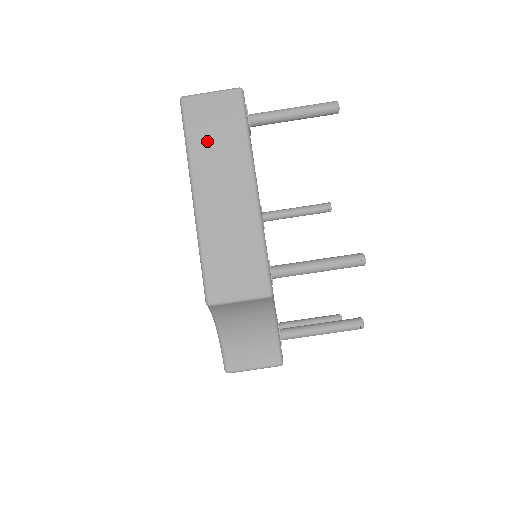
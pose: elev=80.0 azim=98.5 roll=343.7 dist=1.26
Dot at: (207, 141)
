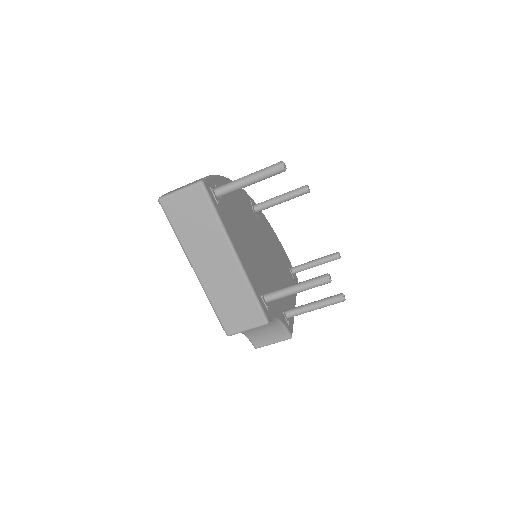
Dot at: (190, 230)
